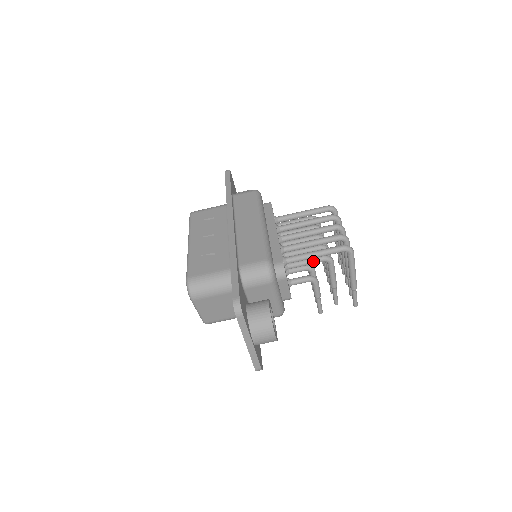
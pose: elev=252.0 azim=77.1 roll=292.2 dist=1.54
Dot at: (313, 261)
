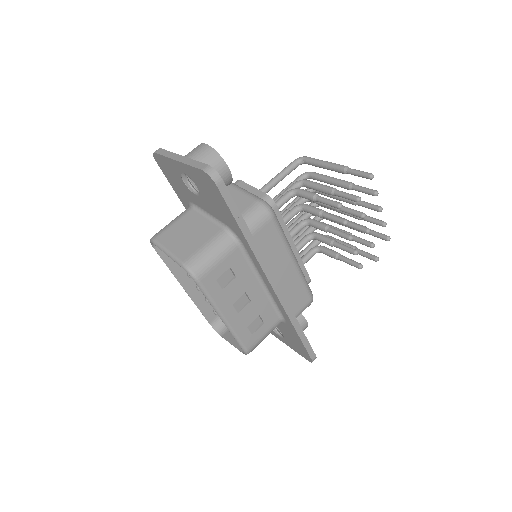
Dot at: (285, 191)
